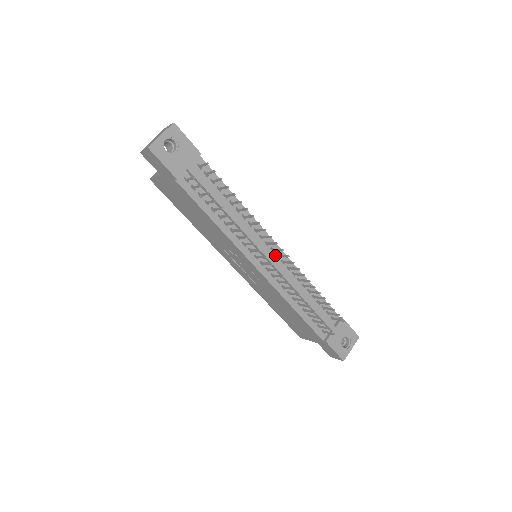
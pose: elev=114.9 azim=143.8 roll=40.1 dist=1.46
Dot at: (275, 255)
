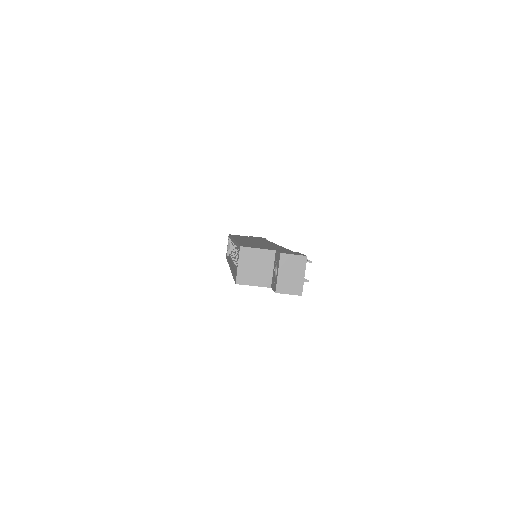
Dot at: occluded
